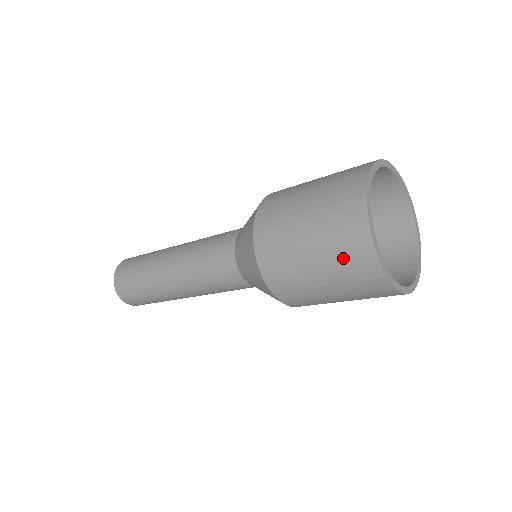
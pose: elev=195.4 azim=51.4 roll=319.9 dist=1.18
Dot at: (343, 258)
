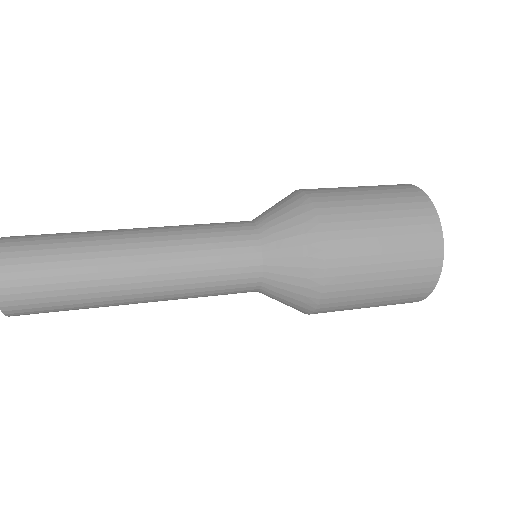
Dot at: (413, 275)
